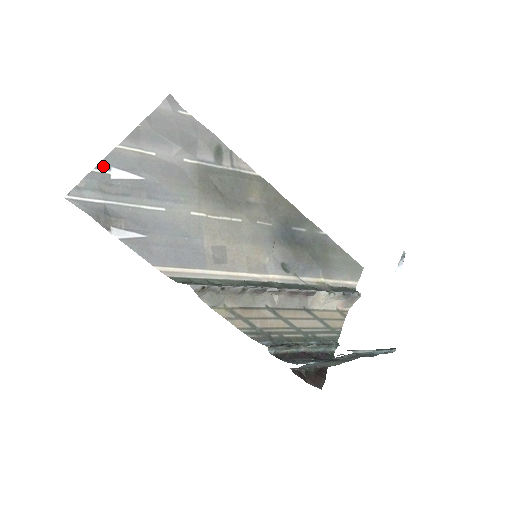
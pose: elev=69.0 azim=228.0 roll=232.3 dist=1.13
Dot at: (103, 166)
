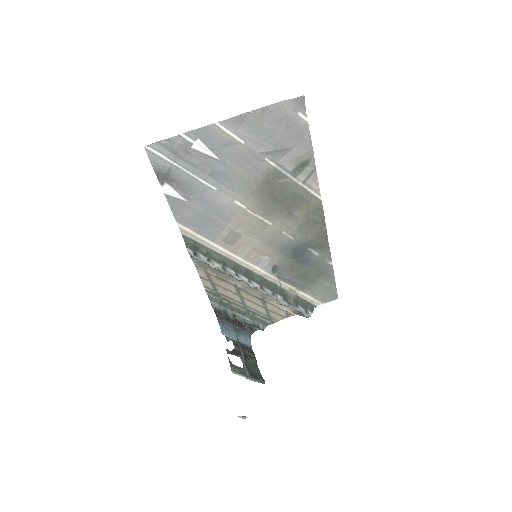
Dot at: (192, 134)
